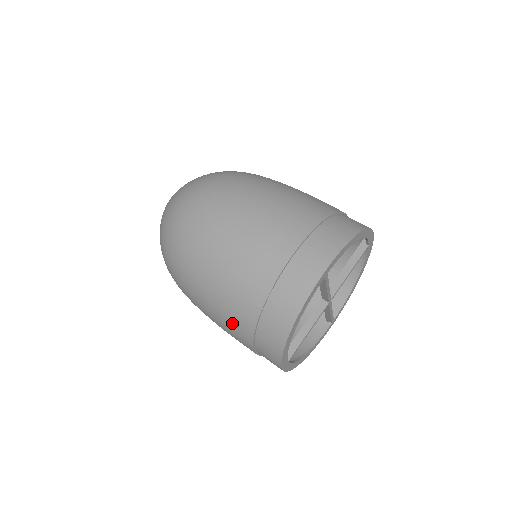
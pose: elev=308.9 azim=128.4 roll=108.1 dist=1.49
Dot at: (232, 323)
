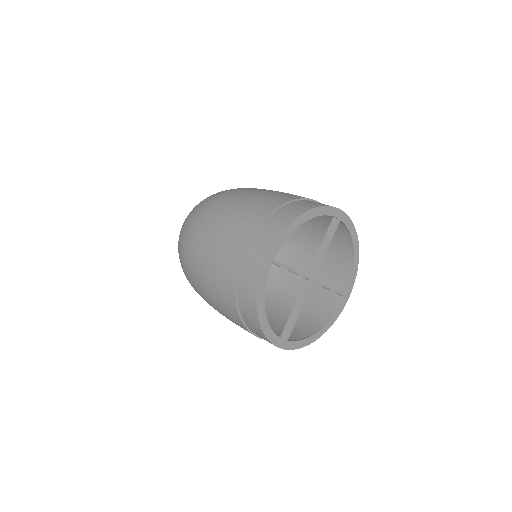
Dot at: (231, 318)
